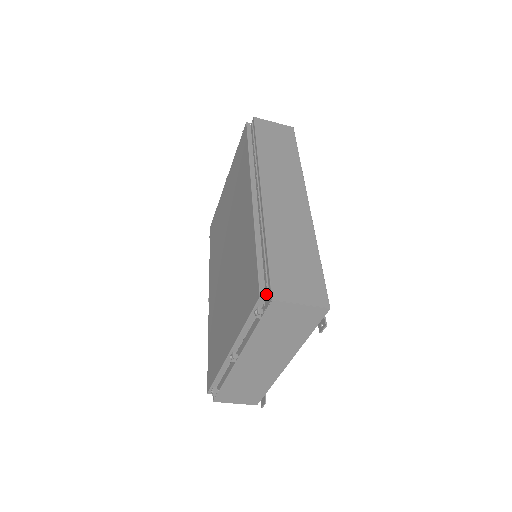
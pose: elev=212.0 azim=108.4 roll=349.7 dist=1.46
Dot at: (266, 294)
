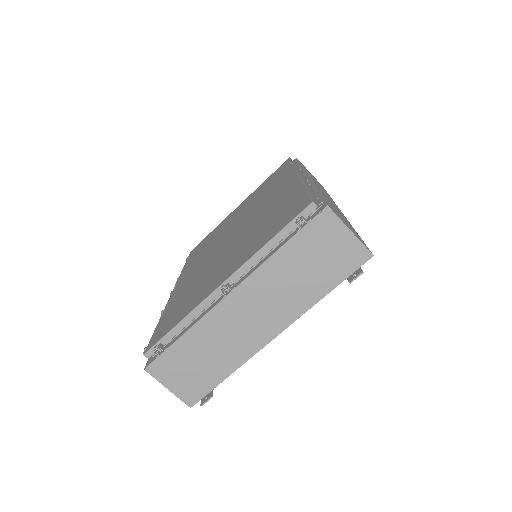
Dot at: (316, 208)
